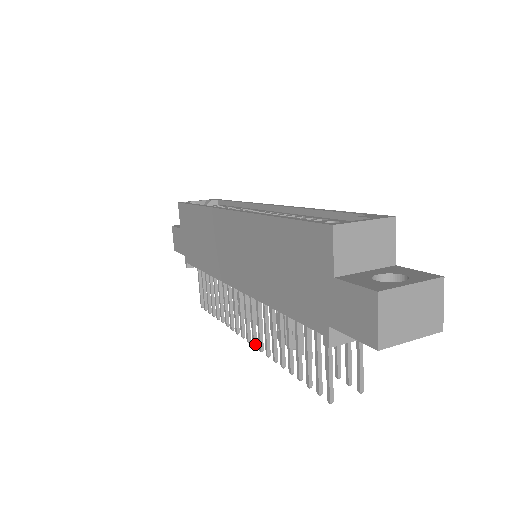
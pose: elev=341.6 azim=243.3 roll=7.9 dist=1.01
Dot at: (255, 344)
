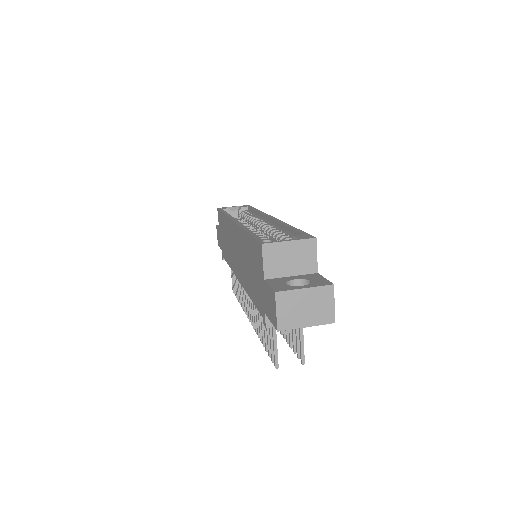
Dot at: (252, 323)
